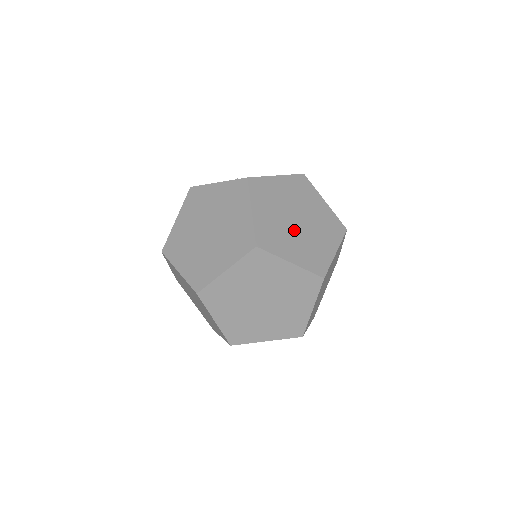
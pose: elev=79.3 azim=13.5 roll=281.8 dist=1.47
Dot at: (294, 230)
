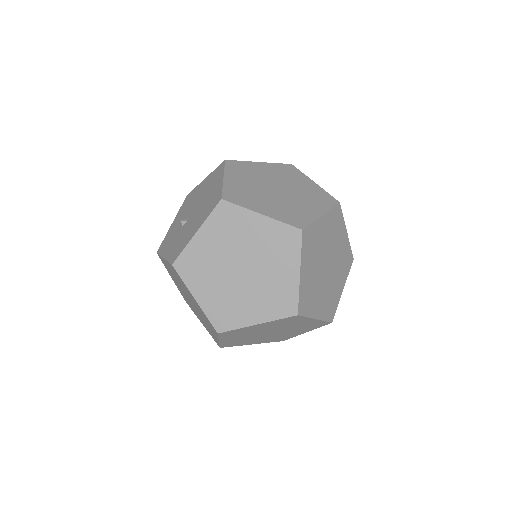
Dot at: (243, 285)
